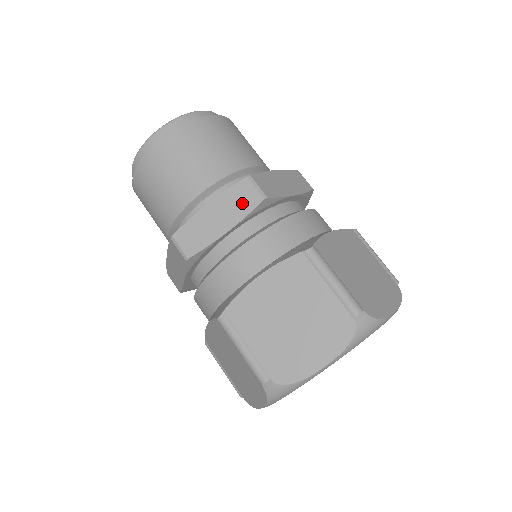
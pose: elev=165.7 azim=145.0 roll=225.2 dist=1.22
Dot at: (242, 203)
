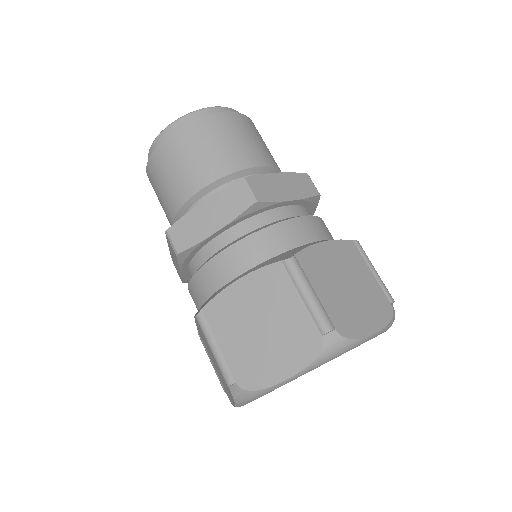
Dot at: (233, 205)
